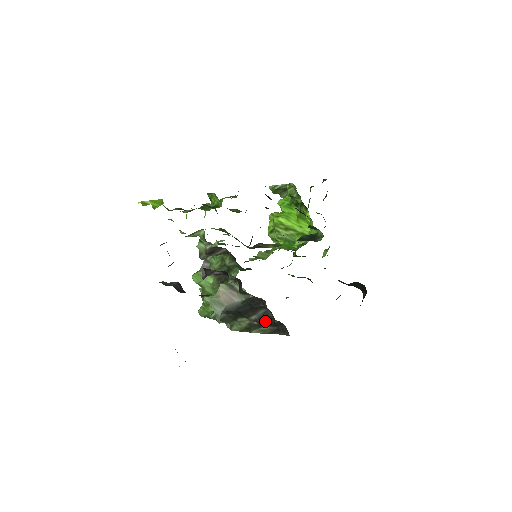
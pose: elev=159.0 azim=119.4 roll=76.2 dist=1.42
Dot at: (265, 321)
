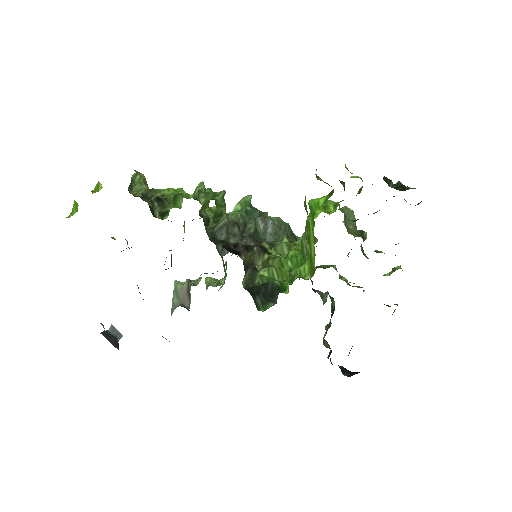
Dot at: occluded
